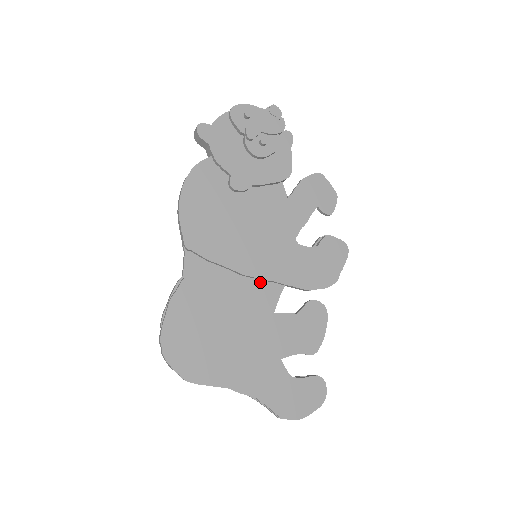
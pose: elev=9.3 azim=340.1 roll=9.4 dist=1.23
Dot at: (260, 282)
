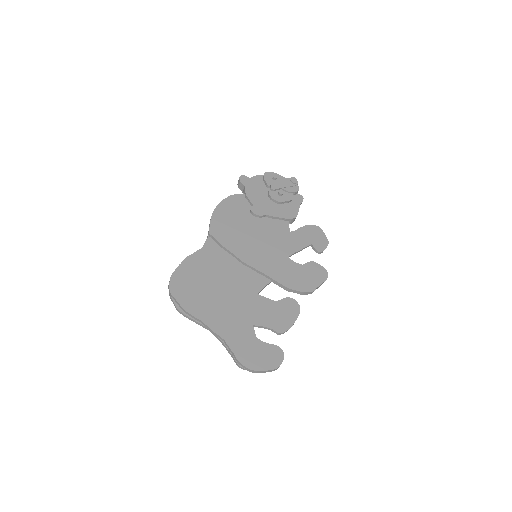
Dot at: (254, 272)
